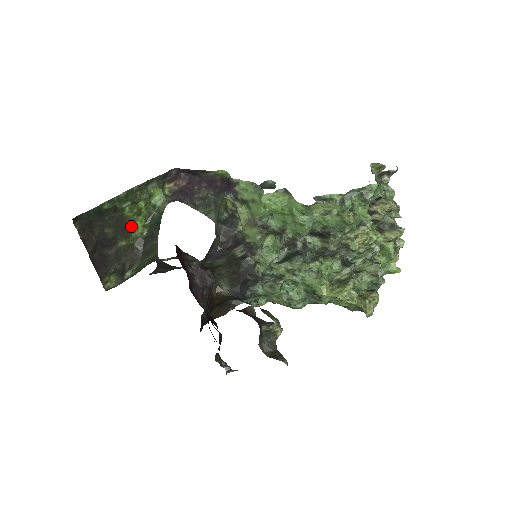
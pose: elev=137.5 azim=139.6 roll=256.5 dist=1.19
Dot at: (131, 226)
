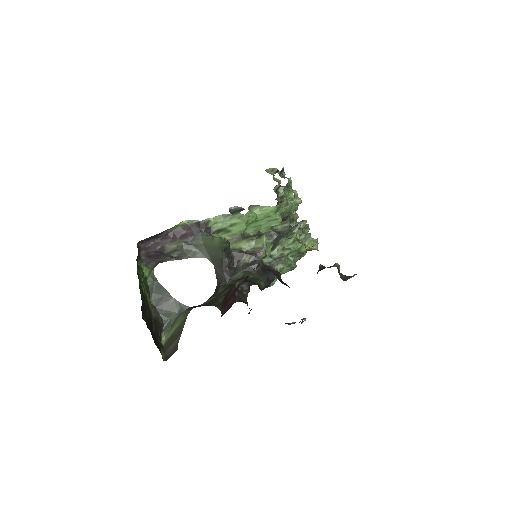
Dot at: (147, 302)
